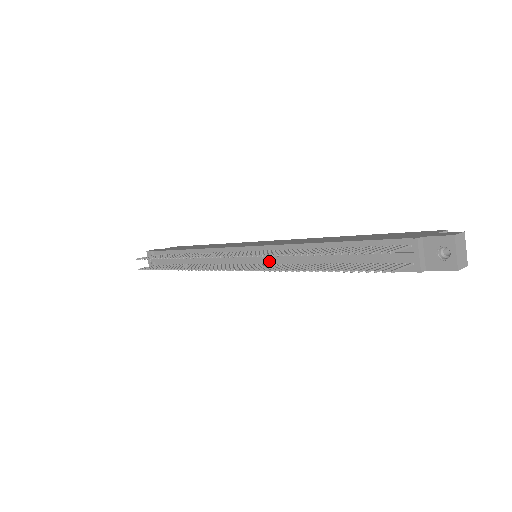
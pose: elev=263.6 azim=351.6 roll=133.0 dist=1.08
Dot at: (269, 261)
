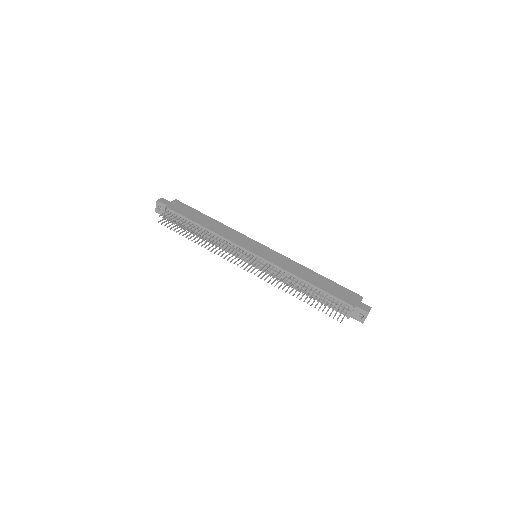
Dot at: (268, 269)
